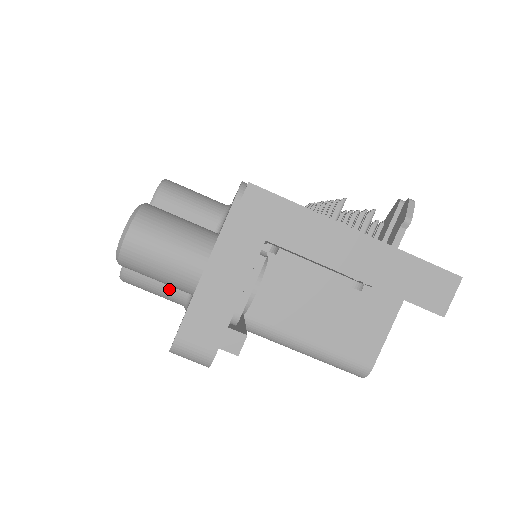
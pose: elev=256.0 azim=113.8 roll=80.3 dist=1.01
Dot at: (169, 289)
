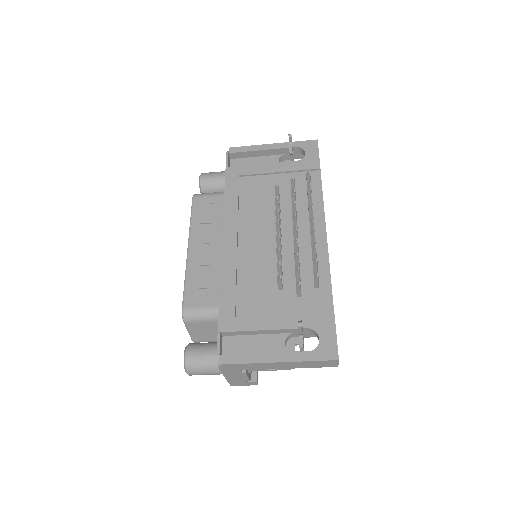
Dot at: occluded
